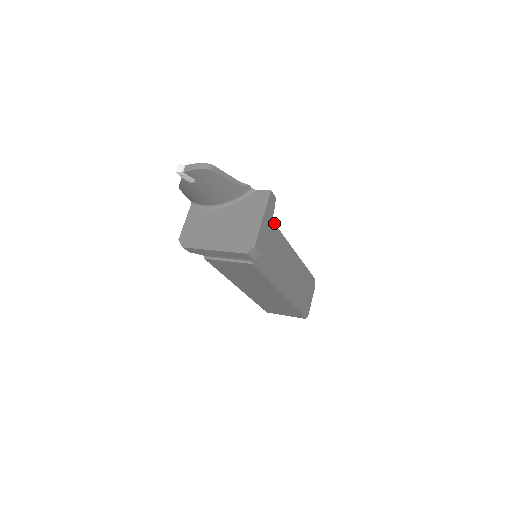
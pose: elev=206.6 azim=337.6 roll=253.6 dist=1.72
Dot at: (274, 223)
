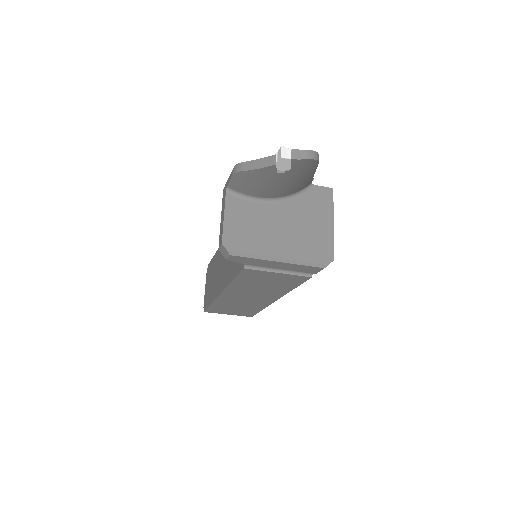
Dot at: occluded
